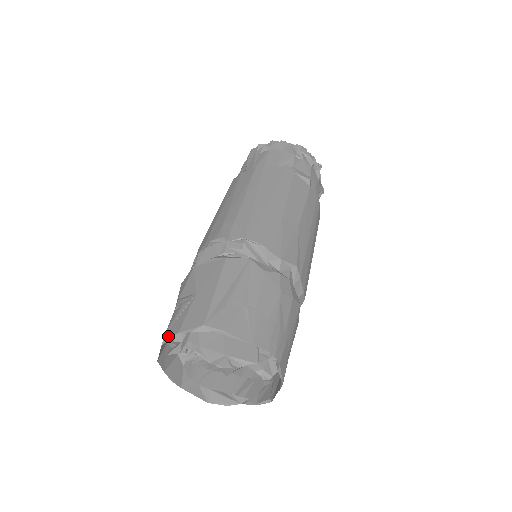
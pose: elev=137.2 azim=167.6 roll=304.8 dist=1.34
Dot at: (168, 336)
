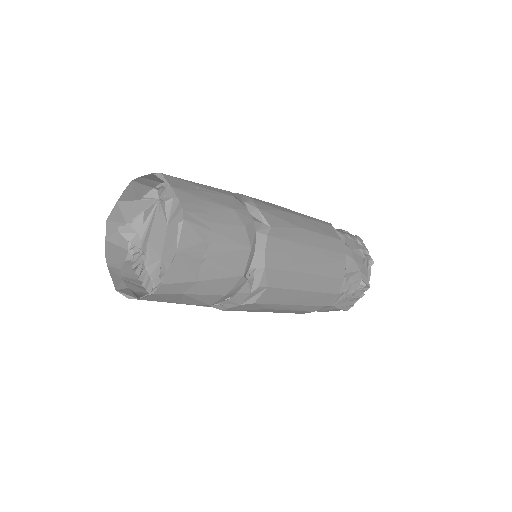
Dot at: (126, 188)
